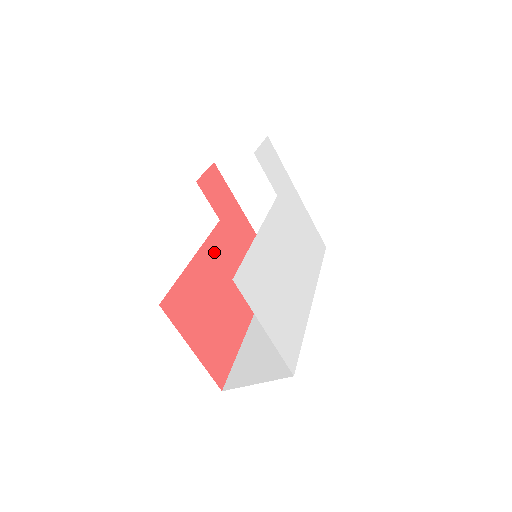
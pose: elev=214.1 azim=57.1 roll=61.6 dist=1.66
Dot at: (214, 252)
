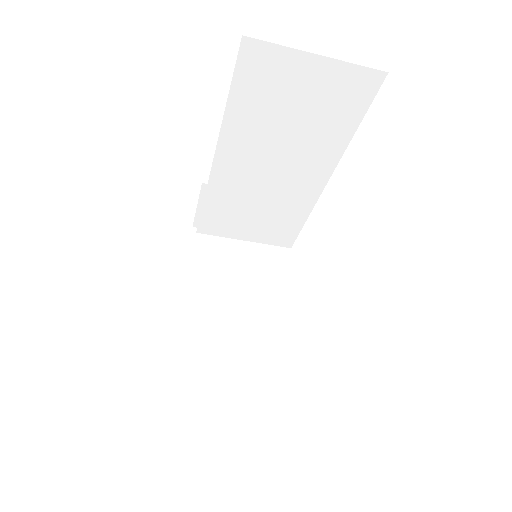
Dot at: occluded
